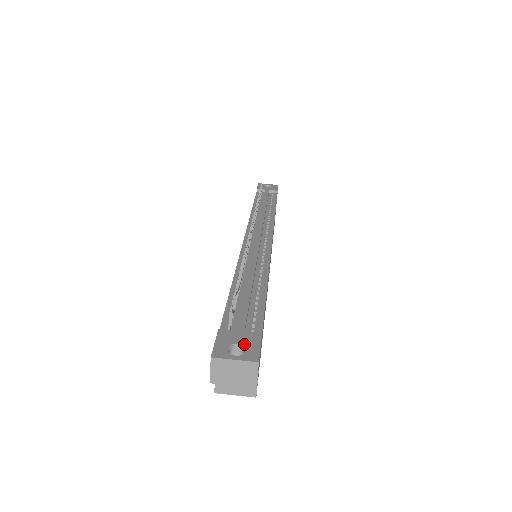
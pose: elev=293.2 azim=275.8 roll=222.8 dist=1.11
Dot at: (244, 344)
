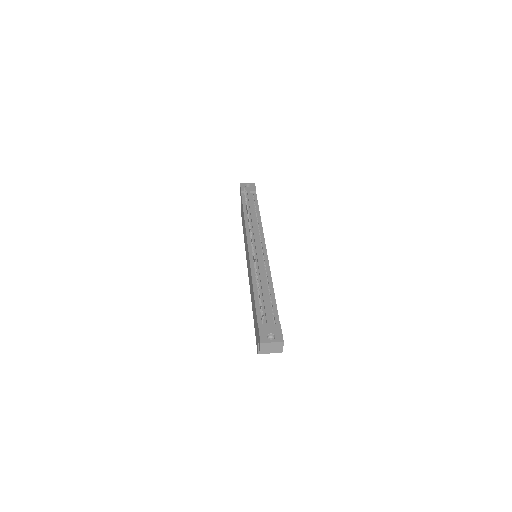
Dot at: (274, 332)
